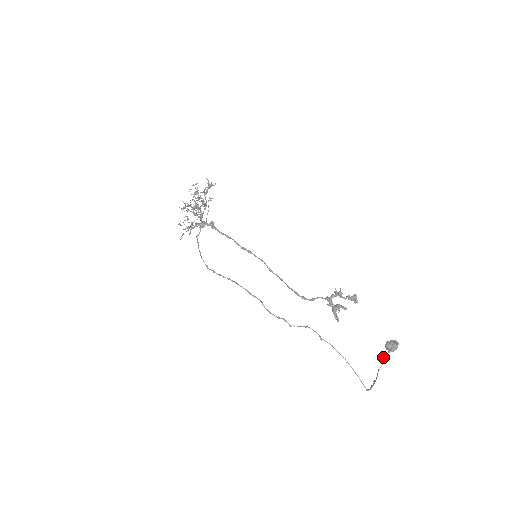
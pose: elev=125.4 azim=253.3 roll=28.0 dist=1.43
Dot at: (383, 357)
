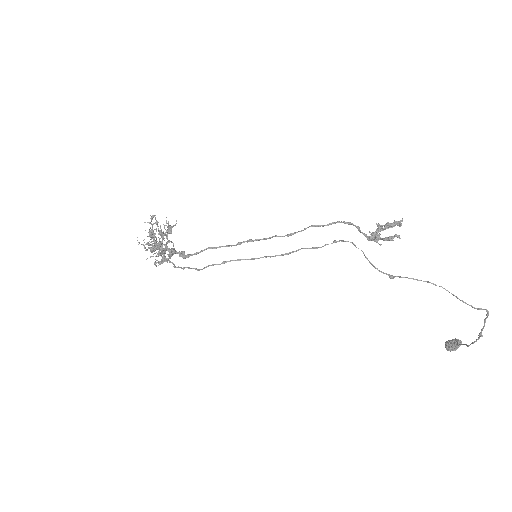
Dot at: occluded
